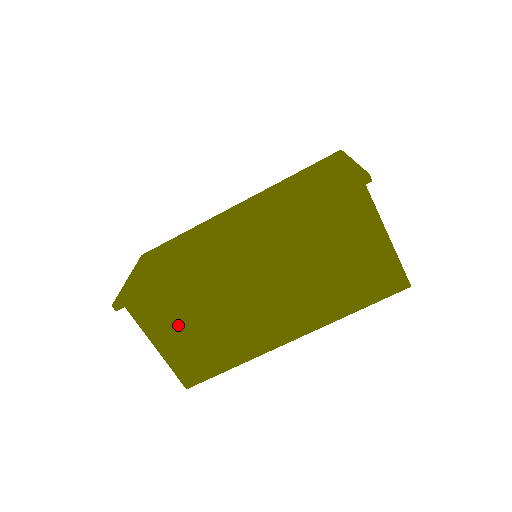
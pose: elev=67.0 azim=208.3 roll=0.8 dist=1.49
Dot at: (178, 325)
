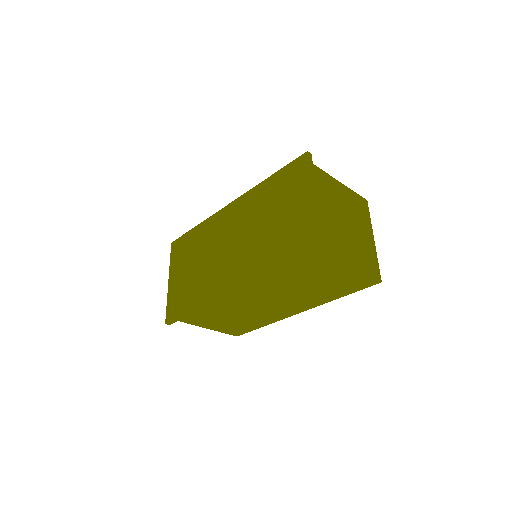
Dot at: (214, 320)
